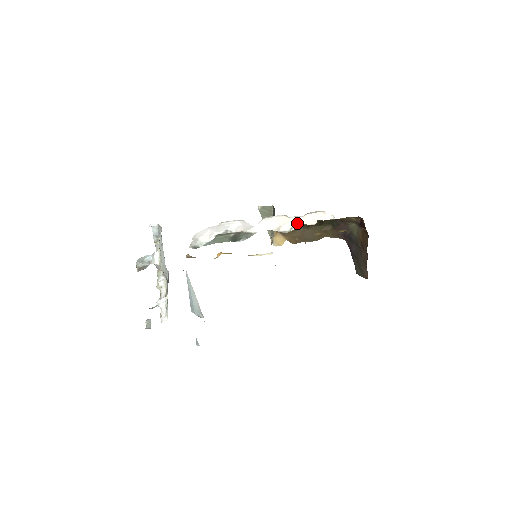
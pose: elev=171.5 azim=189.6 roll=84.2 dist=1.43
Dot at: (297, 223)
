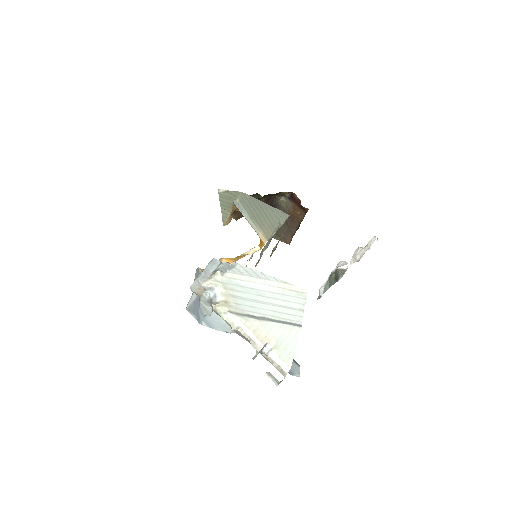
Dot at: (364, 251)
